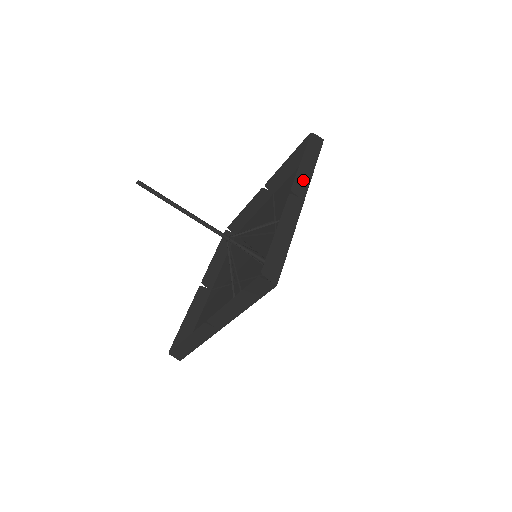
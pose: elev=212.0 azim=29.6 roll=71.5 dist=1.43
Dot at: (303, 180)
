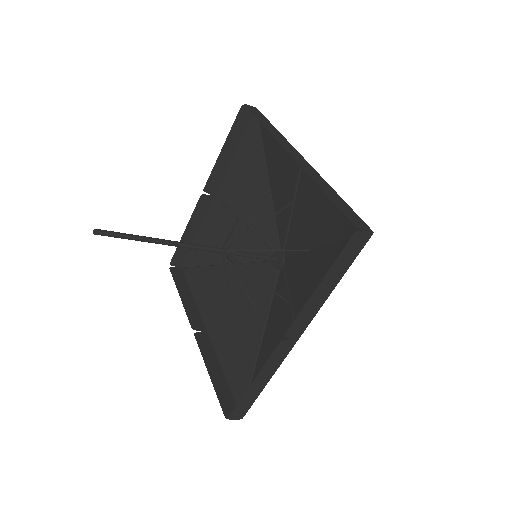
Dot at: (284, 142)
